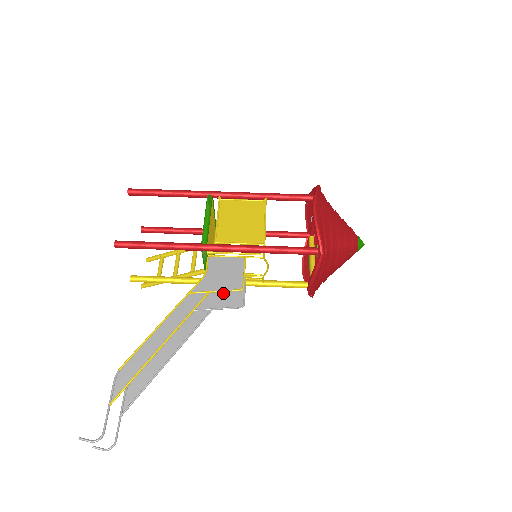
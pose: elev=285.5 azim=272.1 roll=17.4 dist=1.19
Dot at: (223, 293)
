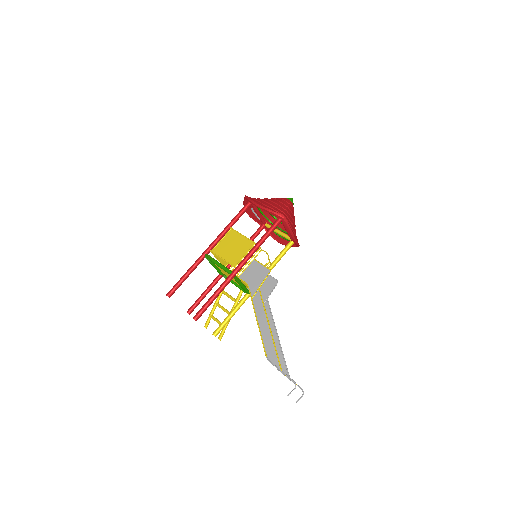
Dot at: (262, 288)
